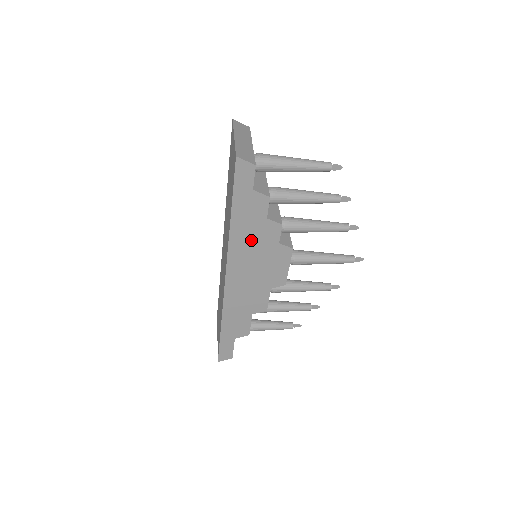
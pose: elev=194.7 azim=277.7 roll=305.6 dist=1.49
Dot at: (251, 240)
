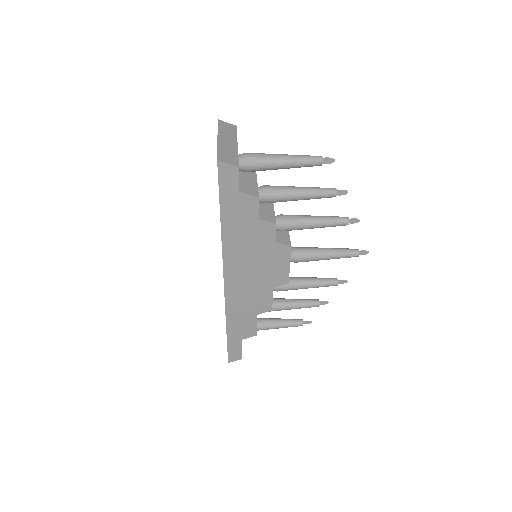
Dot at: (245, 242)
